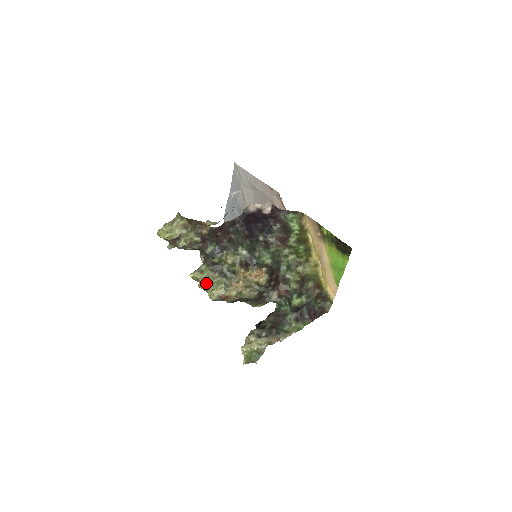
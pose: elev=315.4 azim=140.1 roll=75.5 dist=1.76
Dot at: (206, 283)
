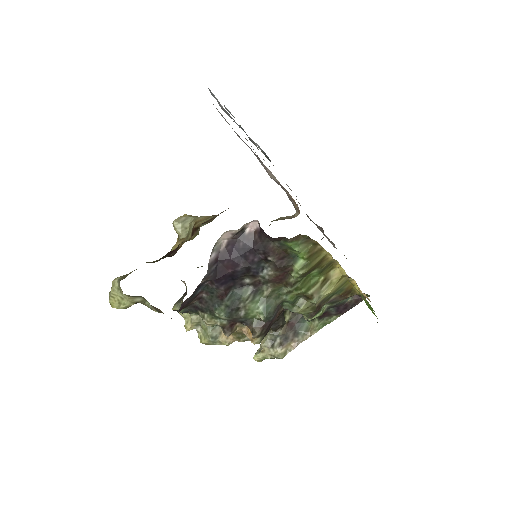
Dot at: (192, 326)
